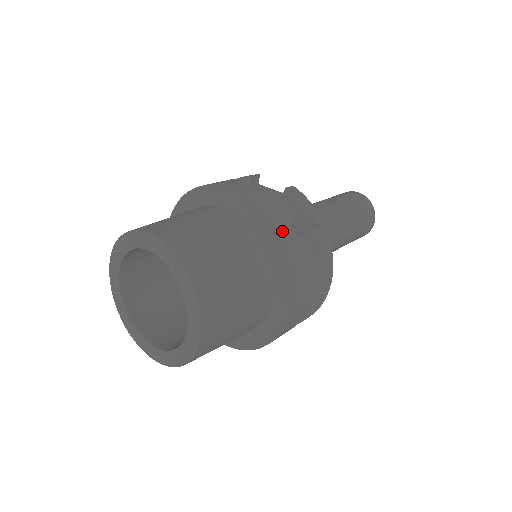
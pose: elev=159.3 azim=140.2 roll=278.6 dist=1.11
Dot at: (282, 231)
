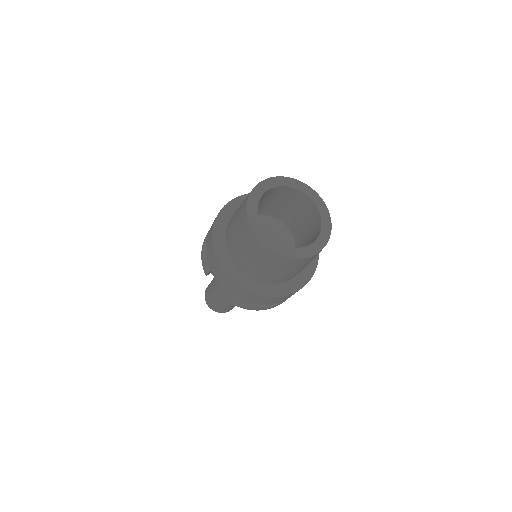
Dot at: occluded
